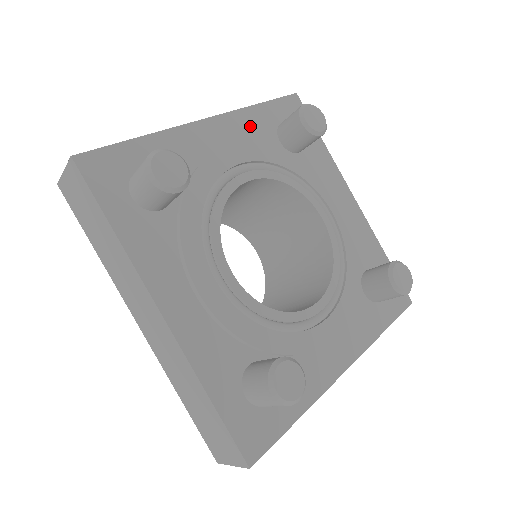
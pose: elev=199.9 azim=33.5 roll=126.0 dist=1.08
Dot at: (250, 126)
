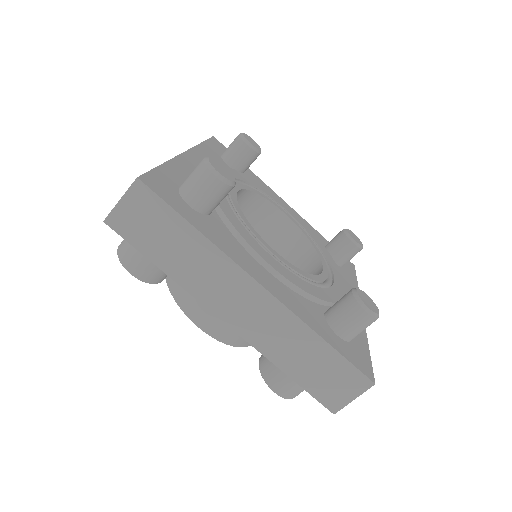
Dot at: occluded
